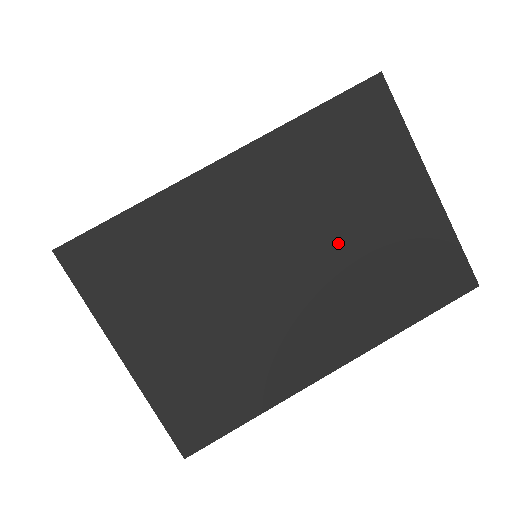
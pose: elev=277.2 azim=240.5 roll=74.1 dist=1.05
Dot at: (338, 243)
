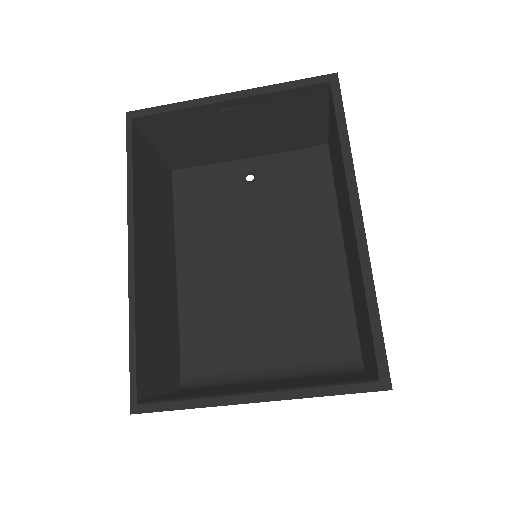
Dot at: occluded
